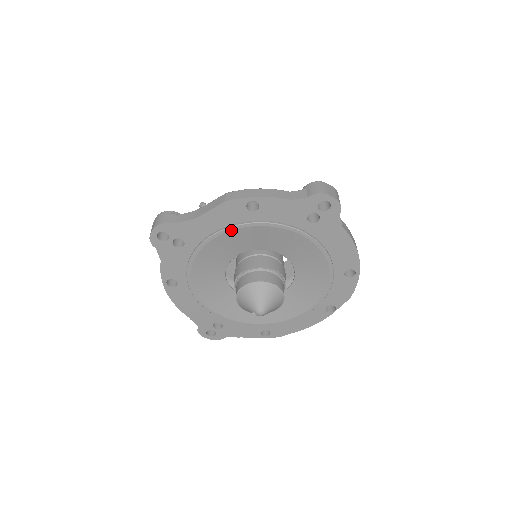
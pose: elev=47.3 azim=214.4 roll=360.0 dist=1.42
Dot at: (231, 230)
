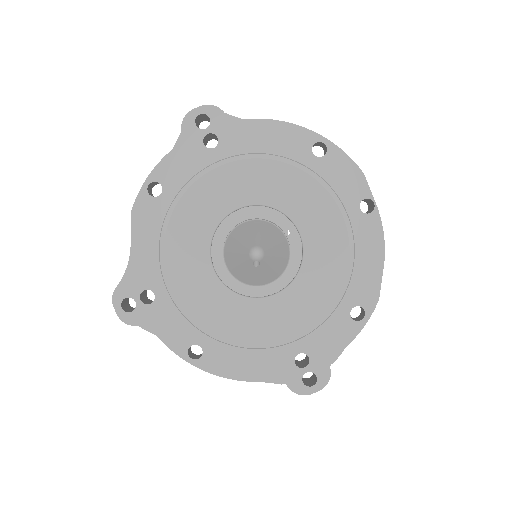
Dot at: (166, 230)
